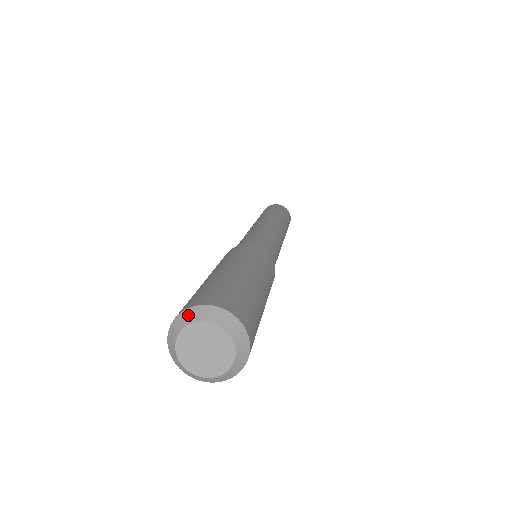
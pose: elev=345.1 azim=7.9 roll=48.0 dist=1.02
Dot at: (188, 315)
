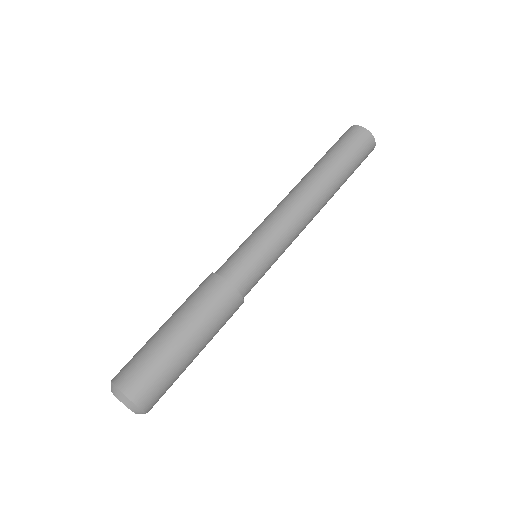
Dot at: (122, 398)
